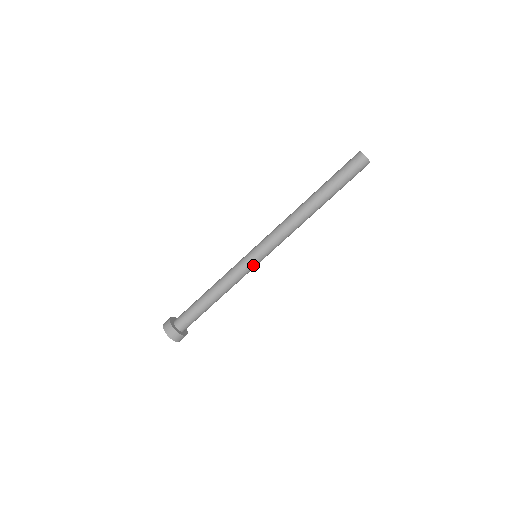
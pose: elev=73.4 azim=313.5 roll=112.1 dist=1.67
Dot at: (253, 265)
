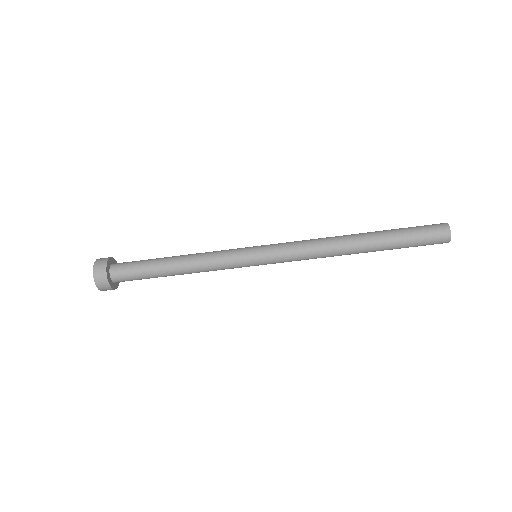
Dot at: (246, 262)
